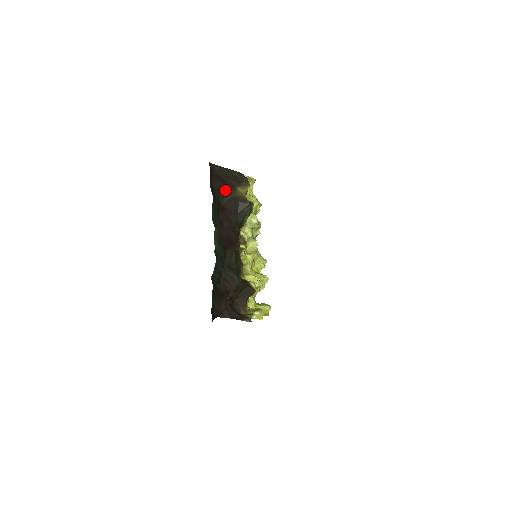
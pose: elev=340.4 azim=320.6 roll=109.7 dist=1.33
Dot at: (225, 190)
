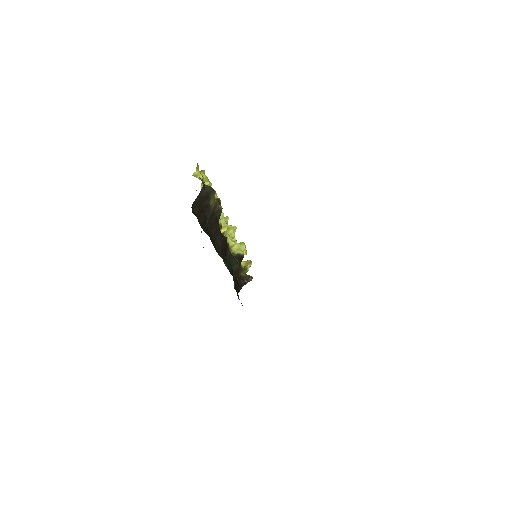
Dot at: (205, 215)
